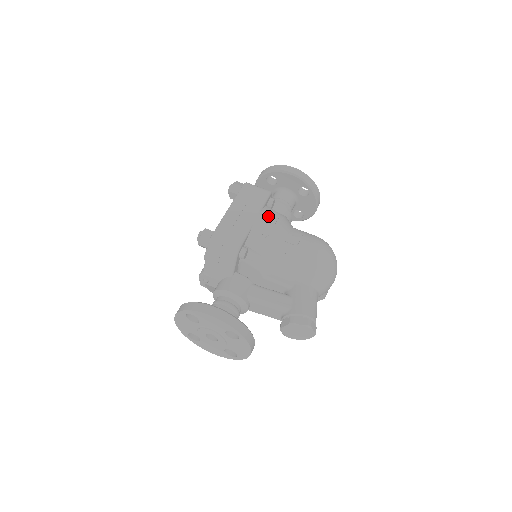
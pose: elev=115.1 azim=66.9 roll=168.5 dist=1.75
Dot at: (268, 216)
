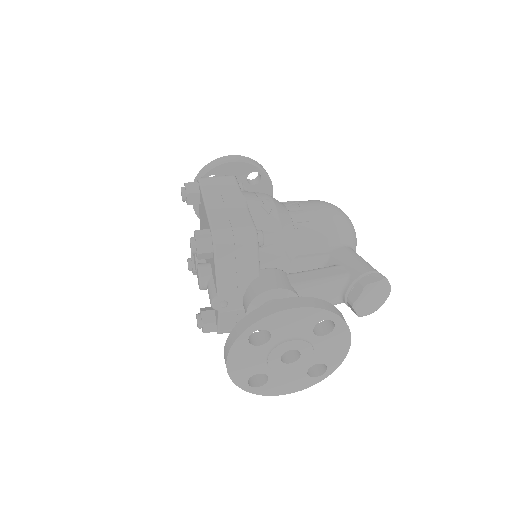
Dot at: (253, 194)
